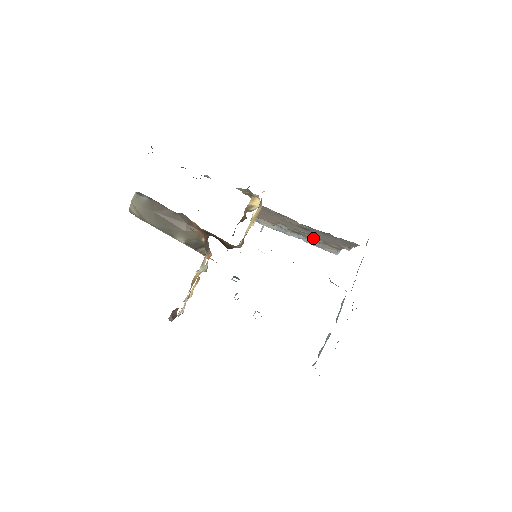
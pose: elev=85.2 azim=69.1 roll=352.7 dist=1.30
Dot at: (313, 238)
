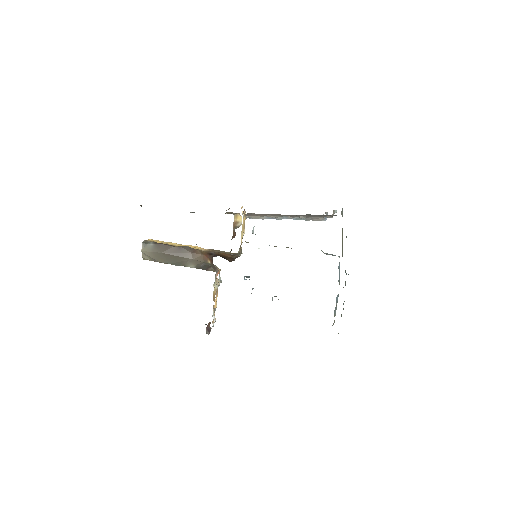
Dot at: (299, 217)
